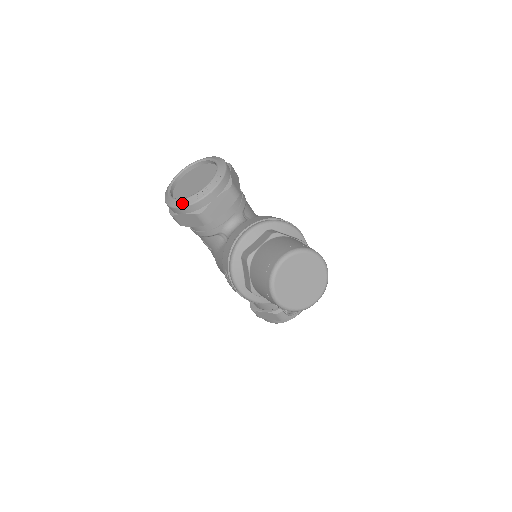
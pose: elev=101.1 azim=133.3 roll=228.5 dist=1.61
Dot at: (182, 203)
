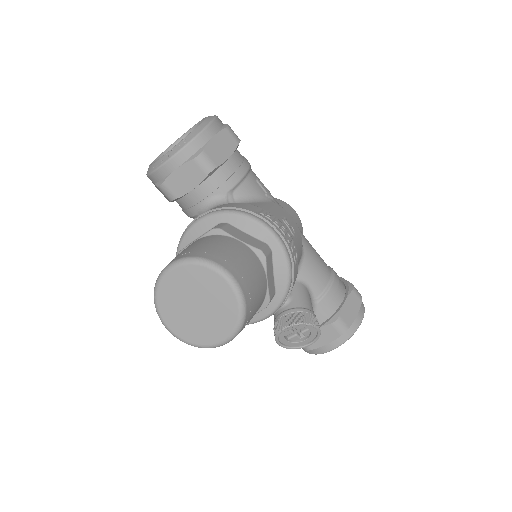
Dot at: (148, 170)
